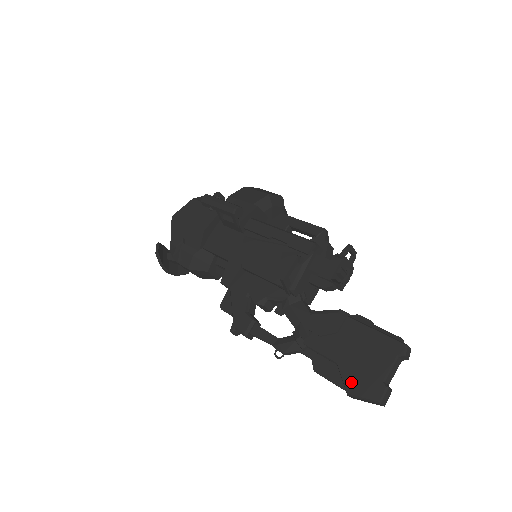
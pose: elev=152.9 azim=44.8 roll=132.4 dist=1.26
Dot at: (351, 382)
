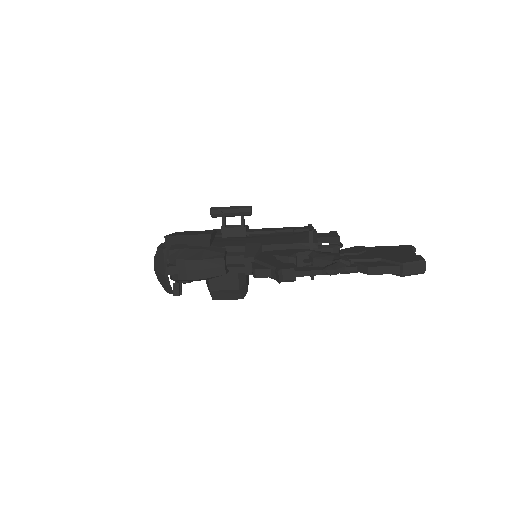
Dot at: (399, 260)
